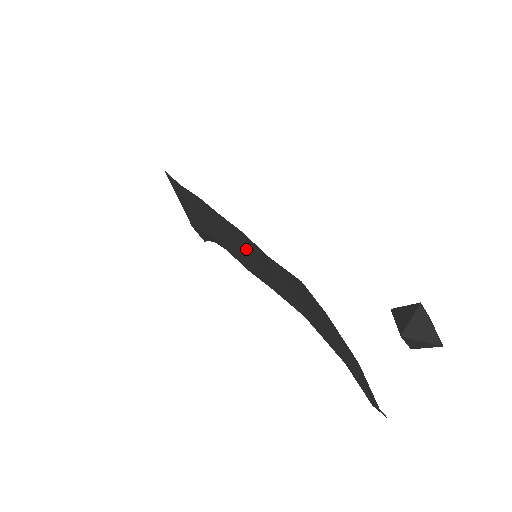
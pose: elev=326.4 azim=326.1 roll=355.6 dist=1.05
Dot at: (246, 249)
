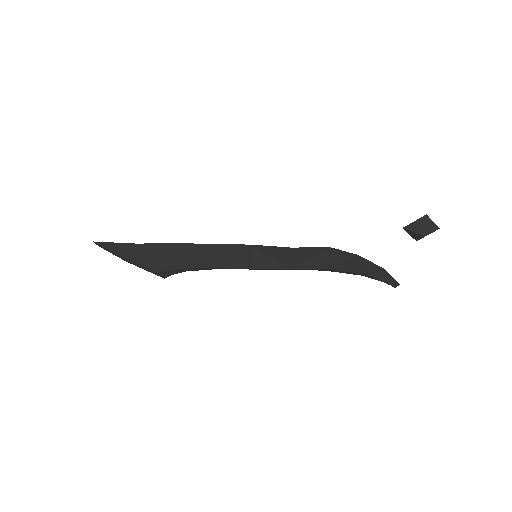
Dot at: (255, 255)
